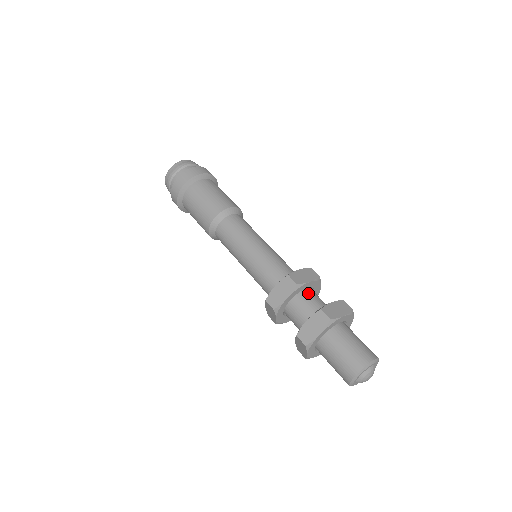
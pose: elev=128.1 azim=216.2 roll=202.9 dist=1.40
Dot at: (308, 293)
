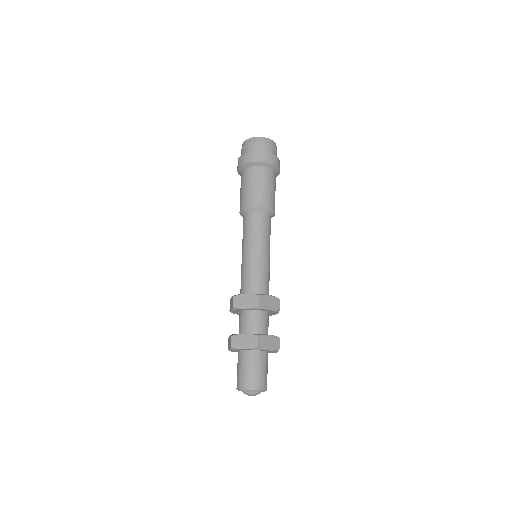
Dot at: (263, 315)
